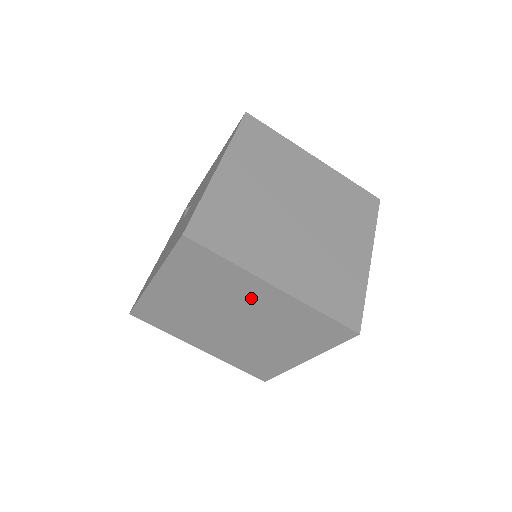
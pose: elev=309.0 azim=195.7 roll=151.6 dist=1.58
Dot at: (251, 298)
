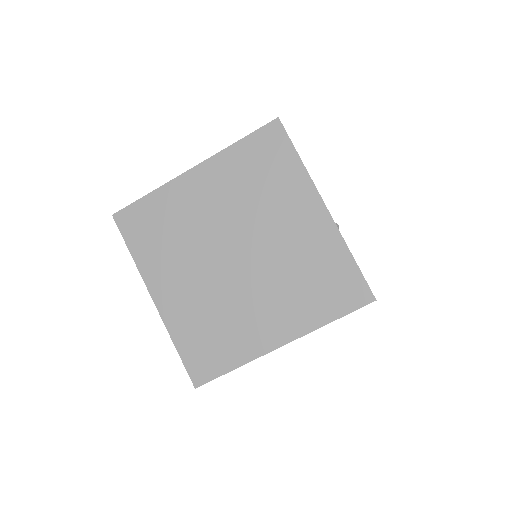
Dot at: occluded
